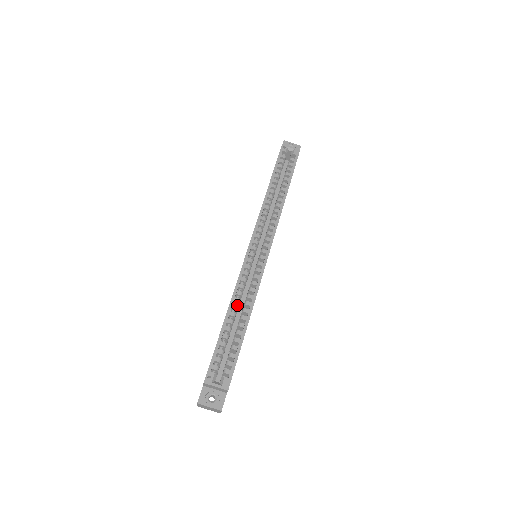
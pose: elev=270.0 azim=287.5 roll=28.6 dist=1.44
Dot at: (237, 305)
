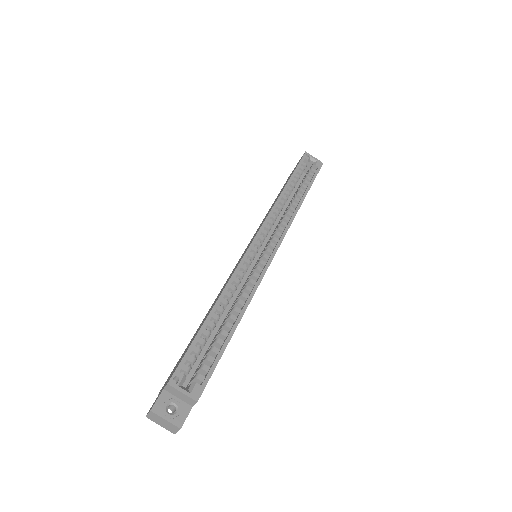
Dot at: (227, 301)
